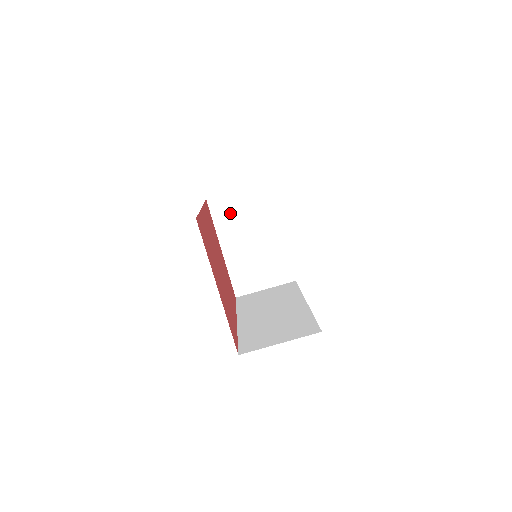
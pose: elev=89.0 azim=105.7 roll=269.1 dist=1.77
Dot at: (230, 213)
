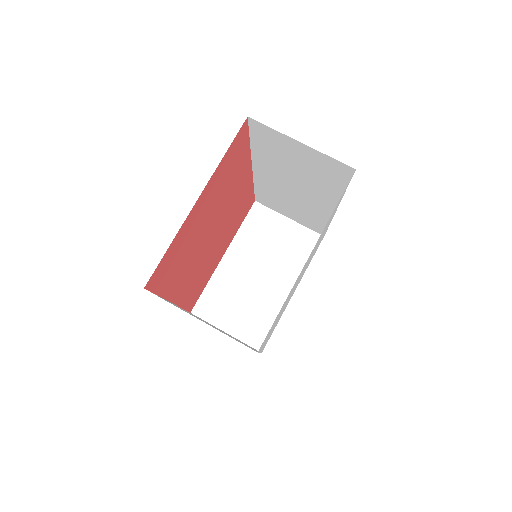
Dot at: (263, 231)
